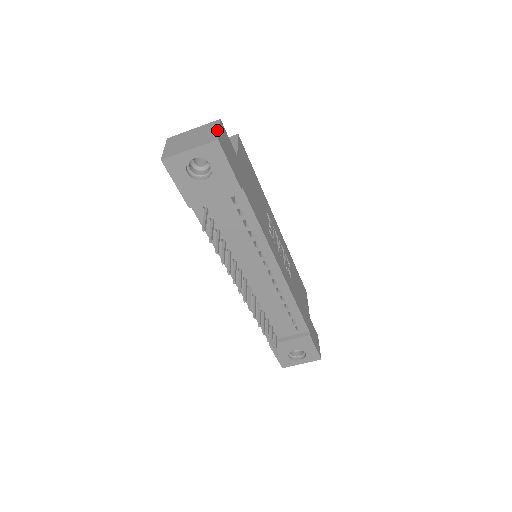
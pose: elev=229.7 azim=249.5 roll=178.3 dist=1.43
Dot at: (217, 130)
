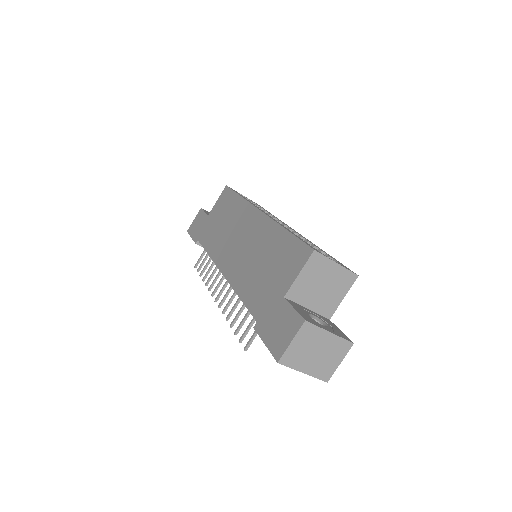
Dot at: (338, 365)
